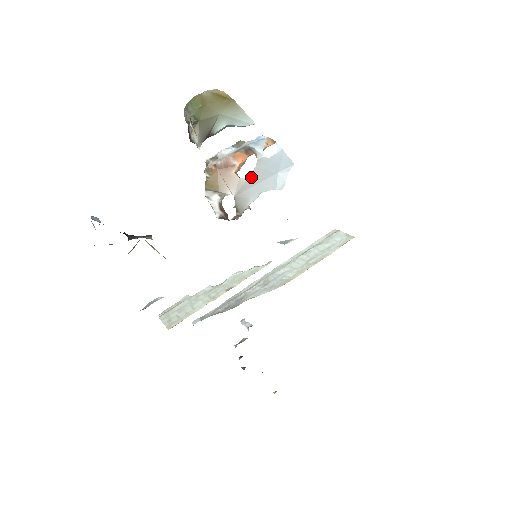
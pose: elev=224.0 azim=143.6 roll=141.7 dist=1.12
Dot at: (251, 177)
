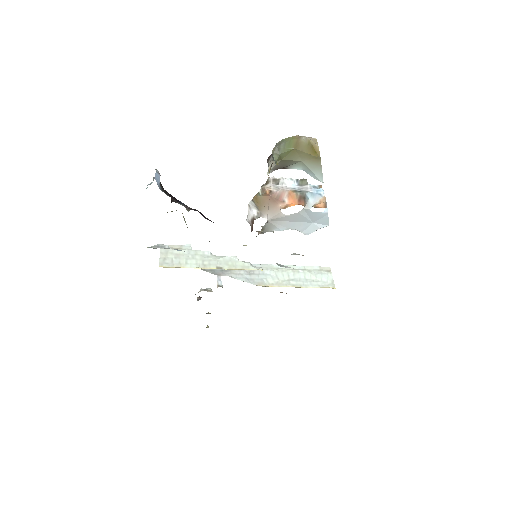
Dot at: (290, 216)
